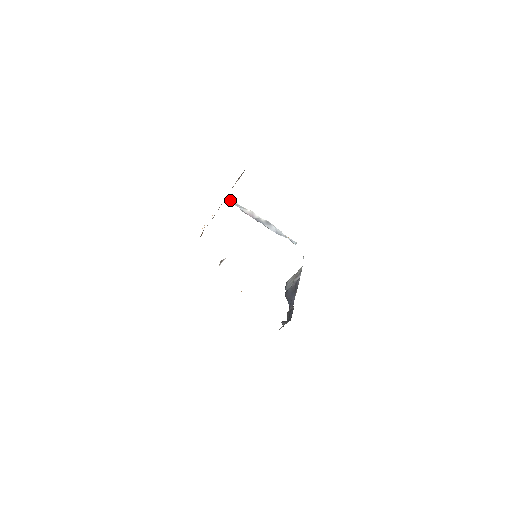
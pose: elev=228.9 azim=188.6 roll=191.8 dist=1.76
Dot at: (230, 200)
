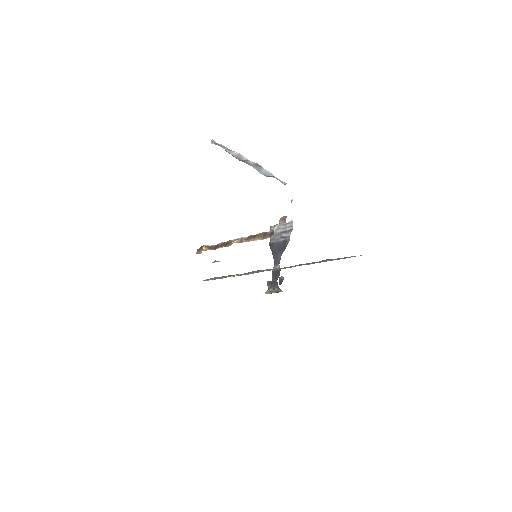
Dot at: (214, 141)
